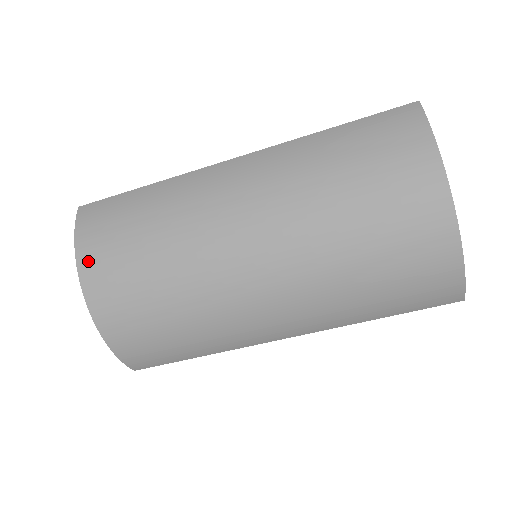
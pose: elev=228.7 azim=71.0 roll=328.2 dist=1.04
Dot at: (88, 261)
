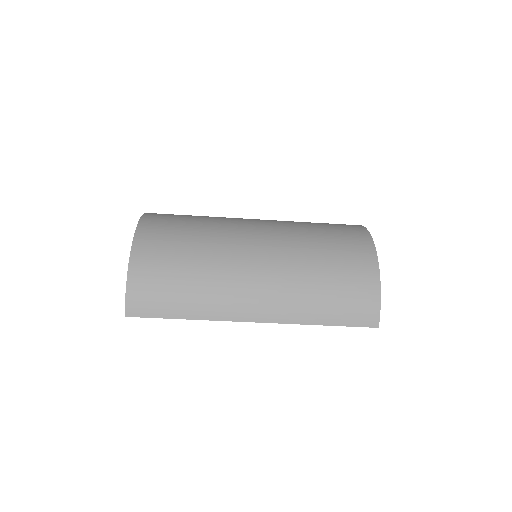
Dot at: (147, 225)
